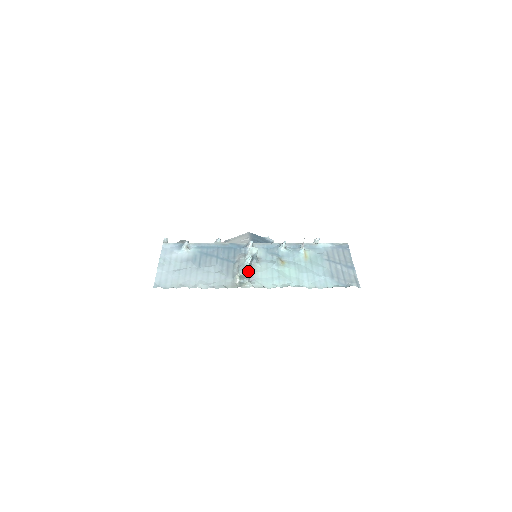
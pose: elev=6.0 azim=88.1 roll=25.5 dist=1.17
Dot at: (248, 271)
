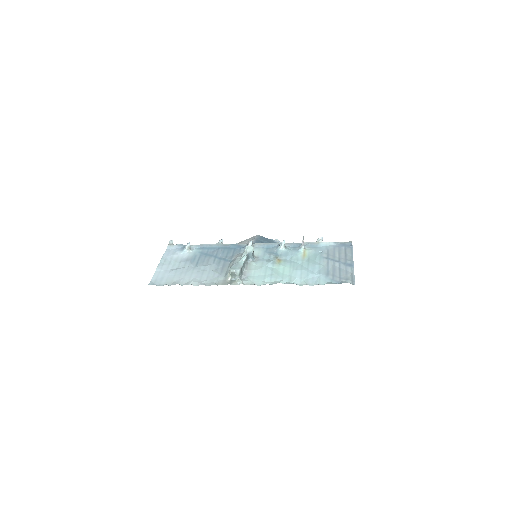
Dot at: (239, 268)
